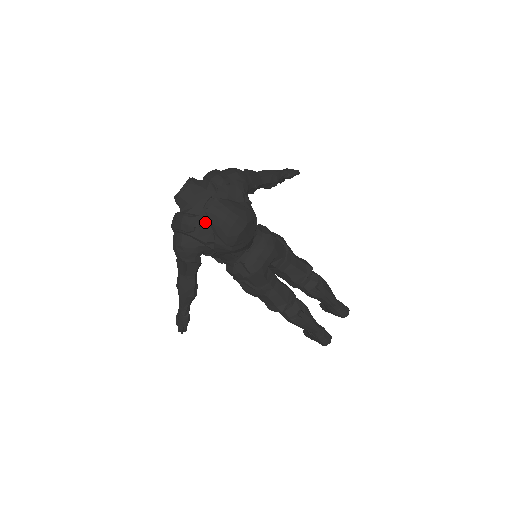
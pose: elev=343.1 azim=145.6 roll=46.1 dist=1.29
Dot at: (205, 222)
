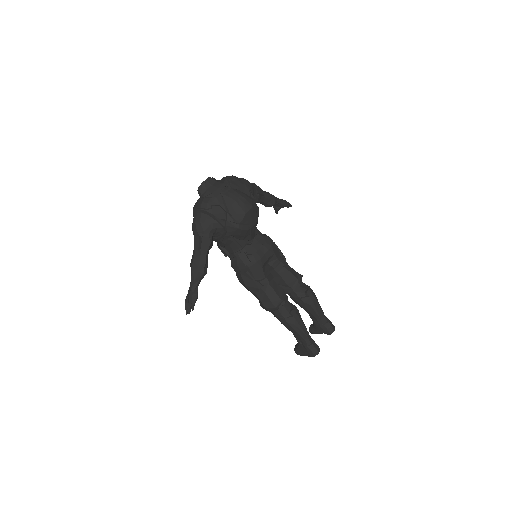
Dot at: (220, 202)
